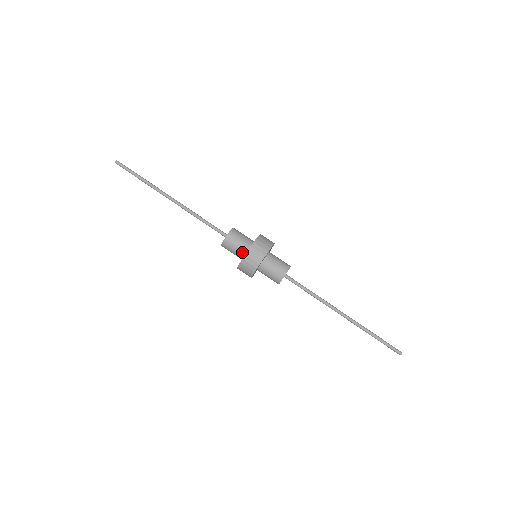
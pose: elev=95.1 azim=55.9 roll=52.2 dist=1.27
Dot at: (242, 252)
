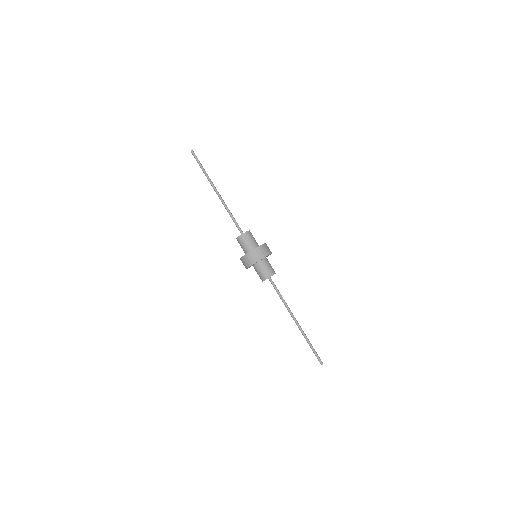
Dot at: (251, 247)
